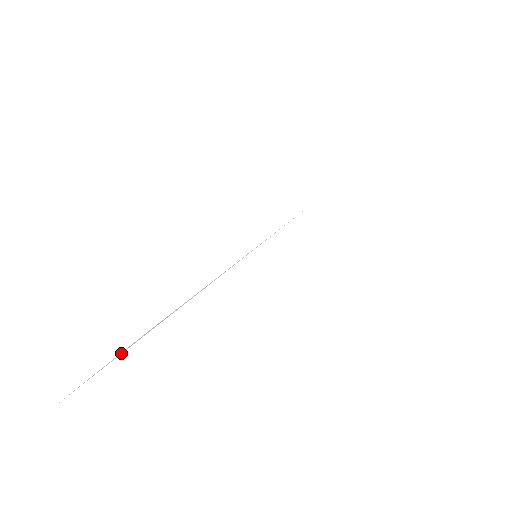
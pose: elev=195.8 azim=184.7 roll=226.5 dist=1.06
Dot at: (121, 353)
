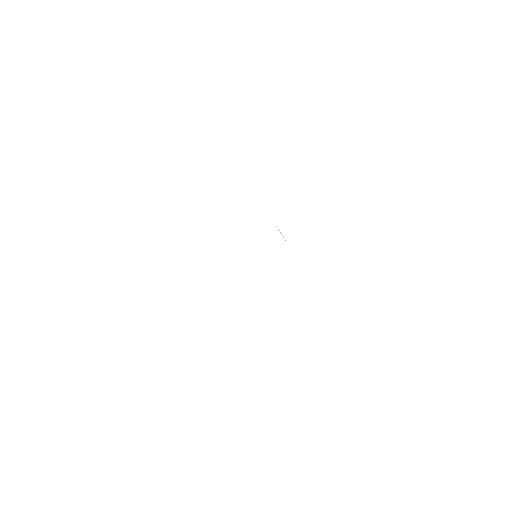
Dot at: occluded
